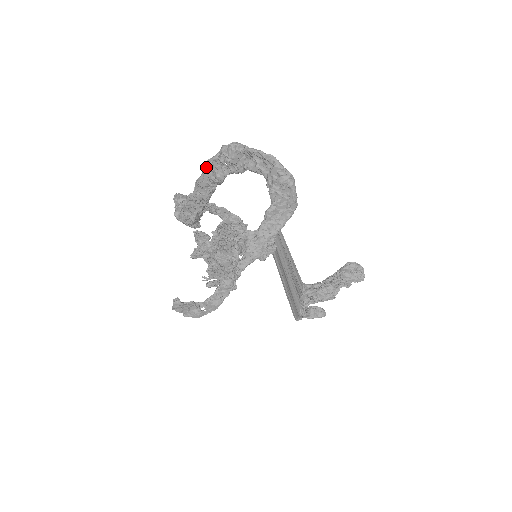
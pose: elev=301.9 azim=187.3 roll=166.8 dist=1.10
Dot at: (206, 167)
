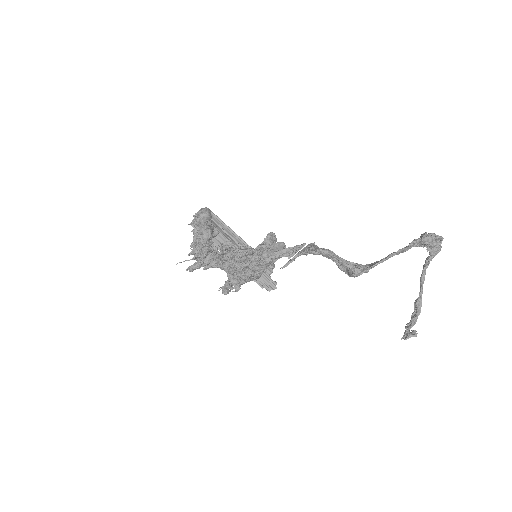
Dot at: (409, 247)
